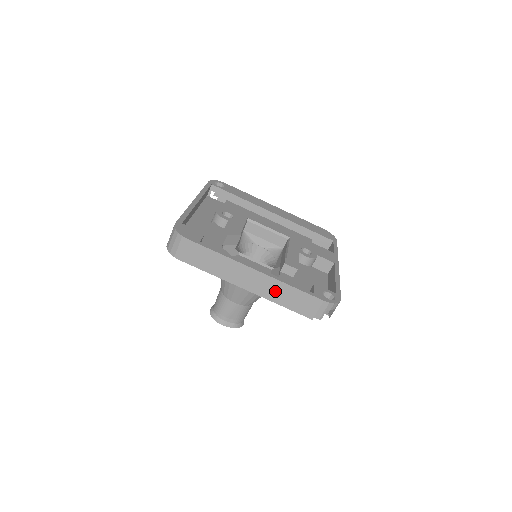
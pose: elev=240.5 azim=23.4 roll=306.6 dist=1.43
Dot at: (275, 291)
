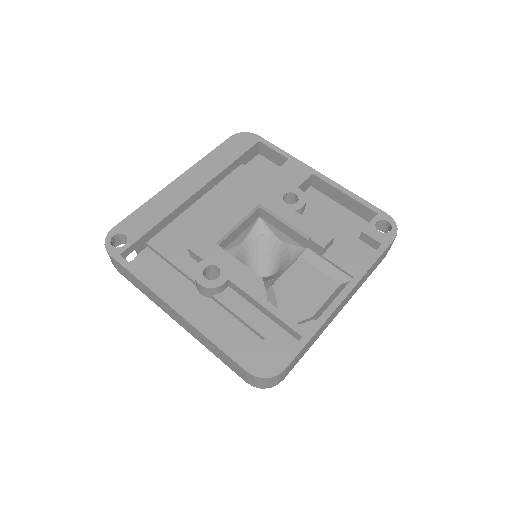
Dot at: (360, 284)
